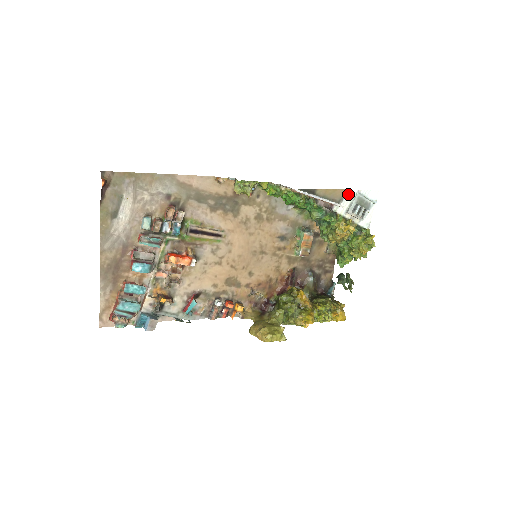
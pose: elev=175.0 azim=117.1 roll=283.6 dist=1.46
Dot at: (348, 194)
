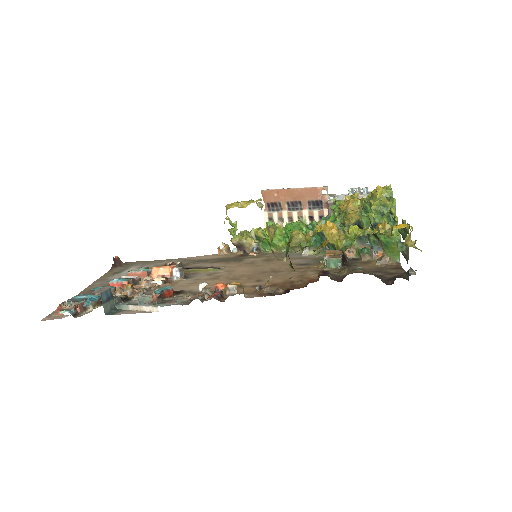
Dot at: (340, 196)
